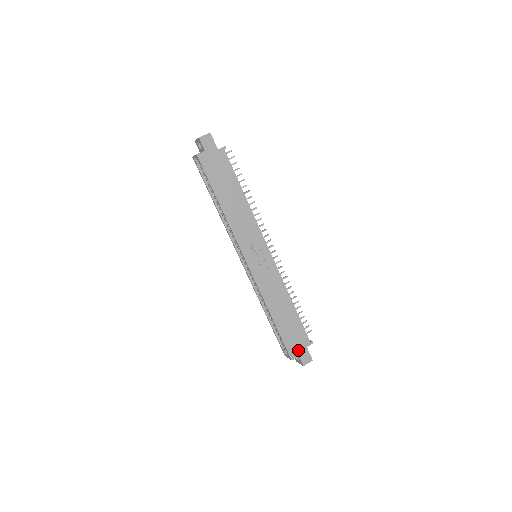
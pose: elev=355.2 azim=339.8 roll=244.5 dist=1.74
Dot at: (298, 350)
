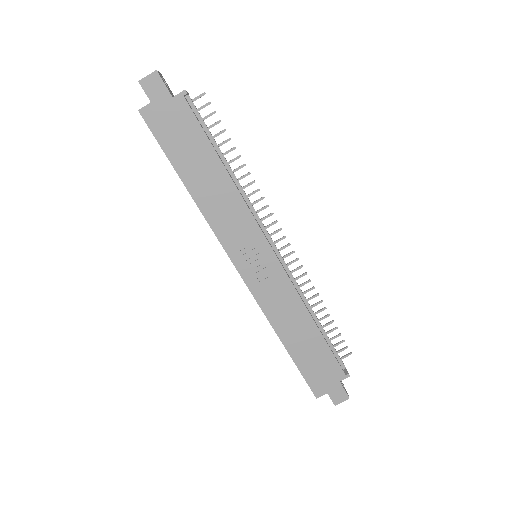
Dot at: (326, 385)
